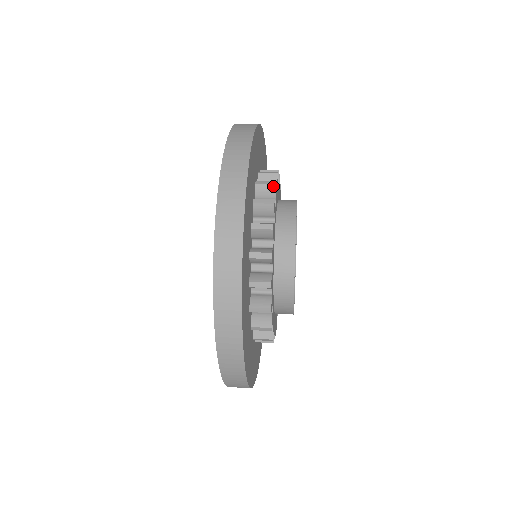
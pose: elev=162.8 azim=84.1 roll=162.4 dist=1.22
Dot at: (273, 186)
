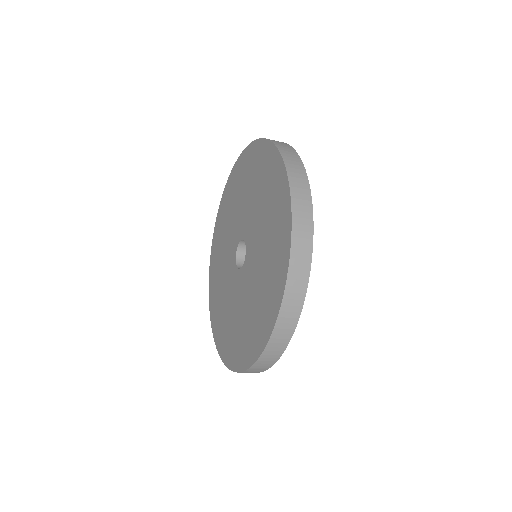
Dot at: occluded
